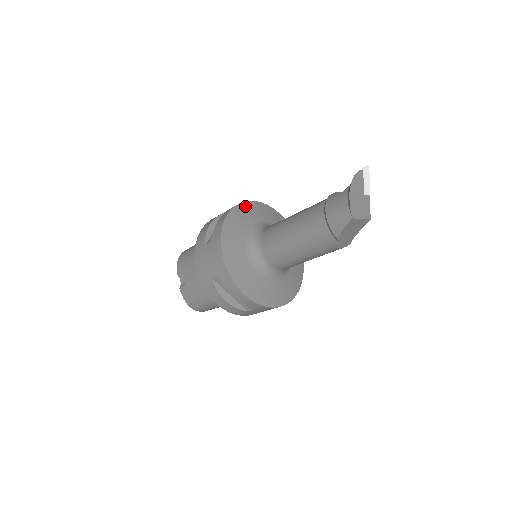
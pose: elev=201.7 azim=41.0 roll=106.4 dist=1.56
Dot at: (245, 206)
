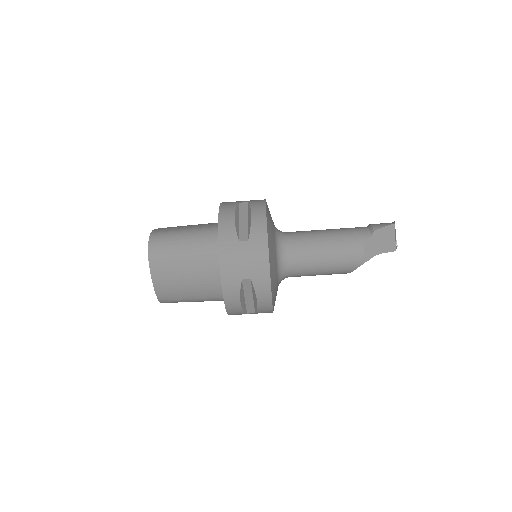
Dot at: occluded
